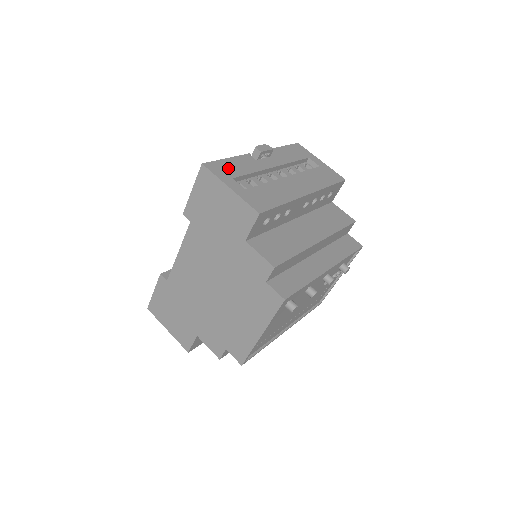
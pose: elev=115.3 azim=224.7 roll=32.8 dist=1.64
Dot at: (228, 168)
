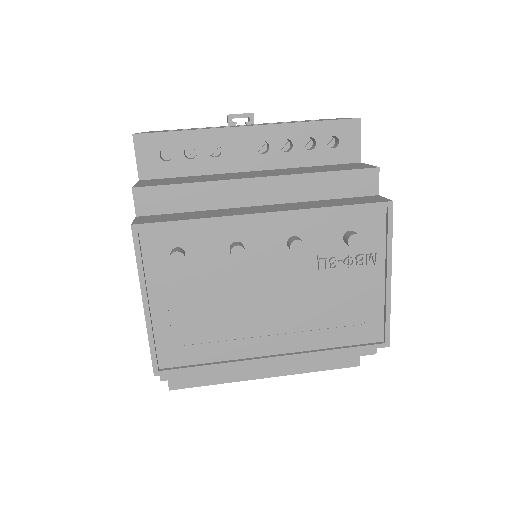
Dot at: occluded
